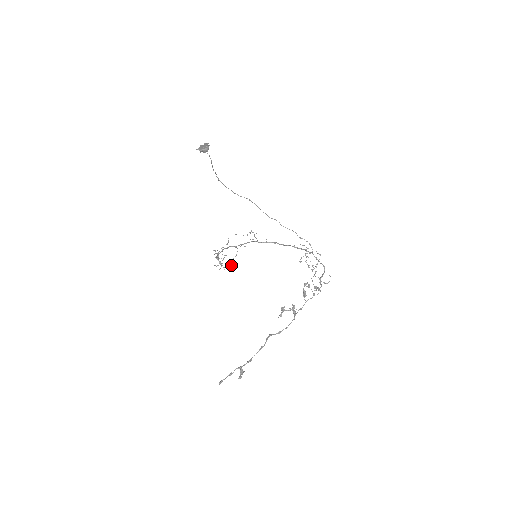
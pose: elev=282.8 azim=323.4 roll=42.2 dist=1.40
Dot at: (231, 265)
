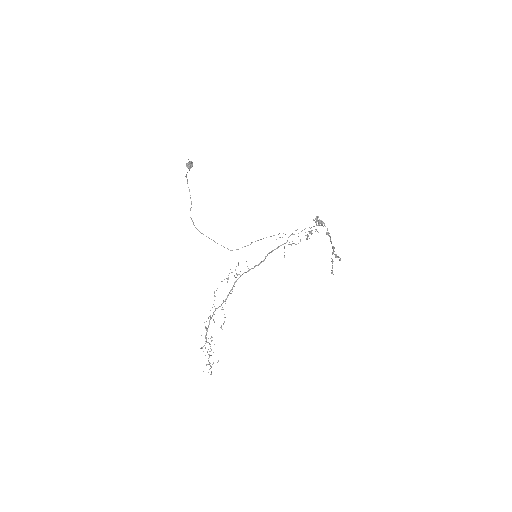
Dot at: occluded
